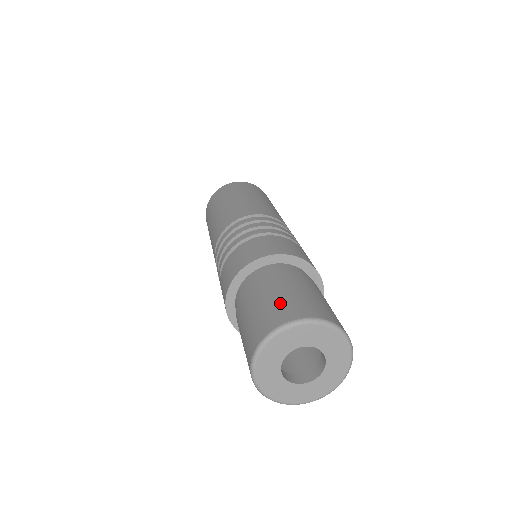
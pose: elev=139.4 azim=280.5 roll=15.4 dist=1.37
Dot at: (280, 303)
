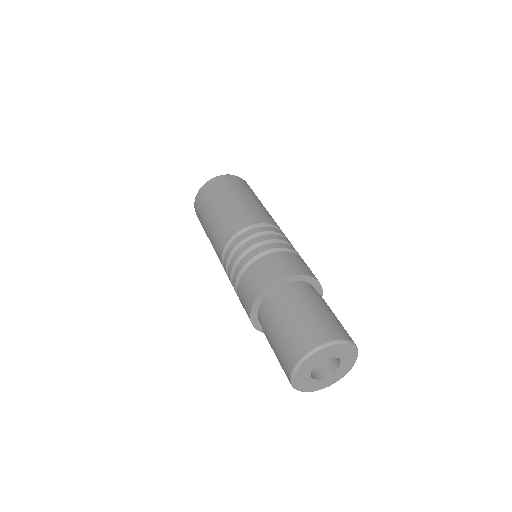
Dot at: (295, 334)
